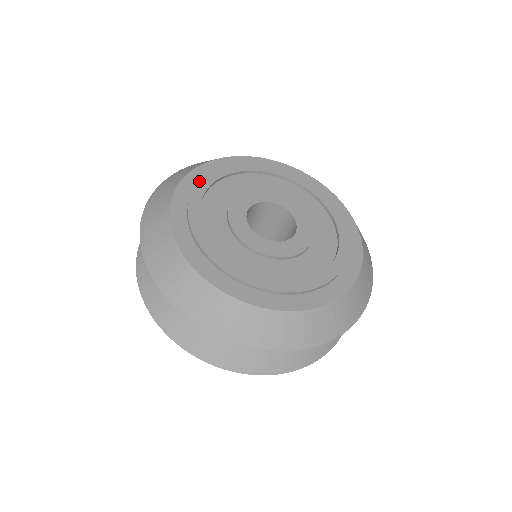
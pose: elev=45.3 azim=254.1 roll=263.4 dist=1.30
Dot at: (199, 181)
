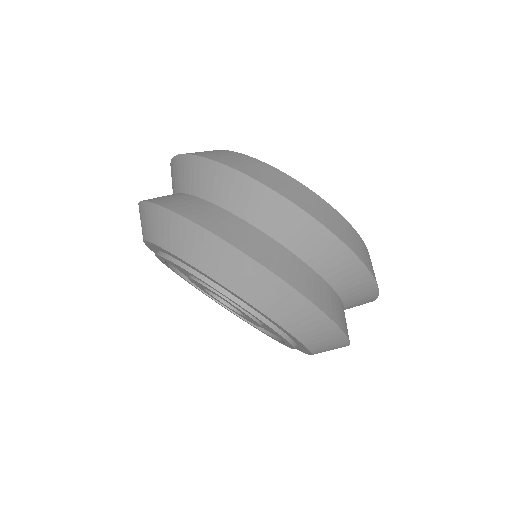
Dot at: occluded
